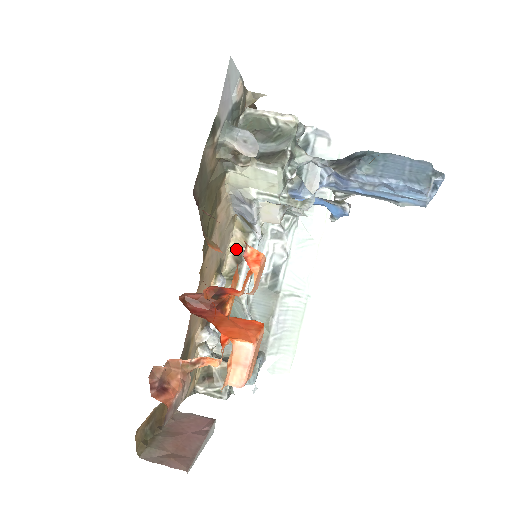
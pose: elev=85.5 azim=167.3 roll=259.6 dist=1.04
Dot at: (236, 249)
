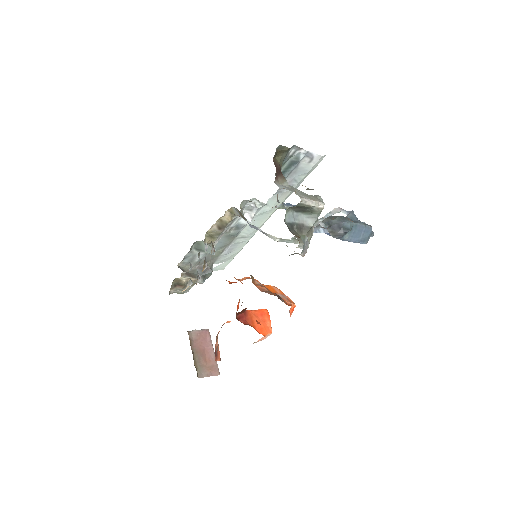
Dot at: (222, 221)
